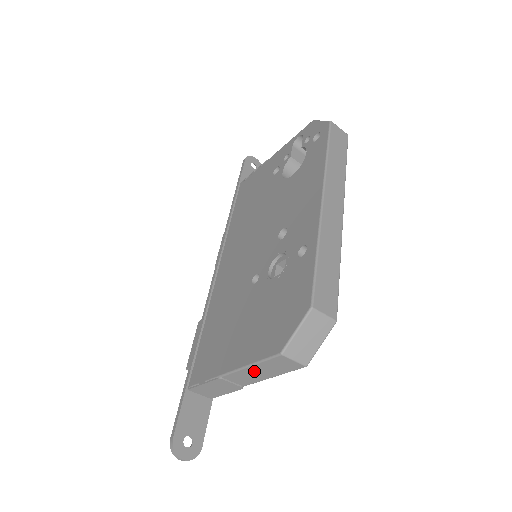
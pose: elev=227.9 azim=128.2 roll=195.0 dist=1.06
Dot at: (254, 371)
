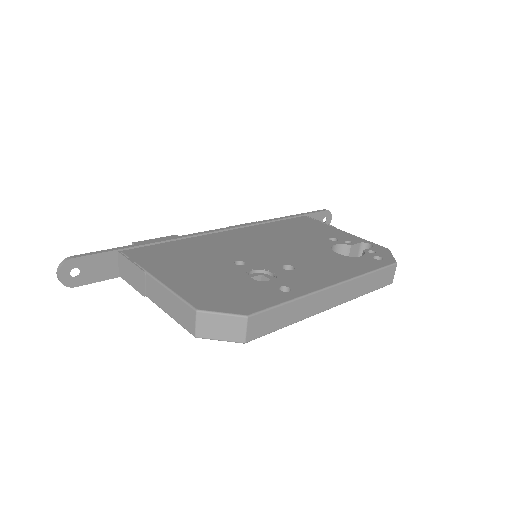
Dot at: (167, 297)
